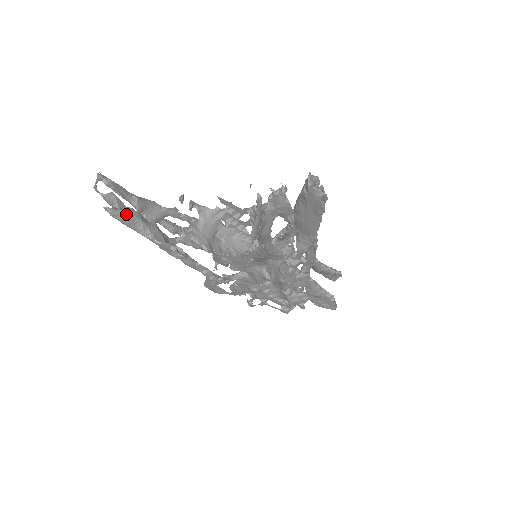
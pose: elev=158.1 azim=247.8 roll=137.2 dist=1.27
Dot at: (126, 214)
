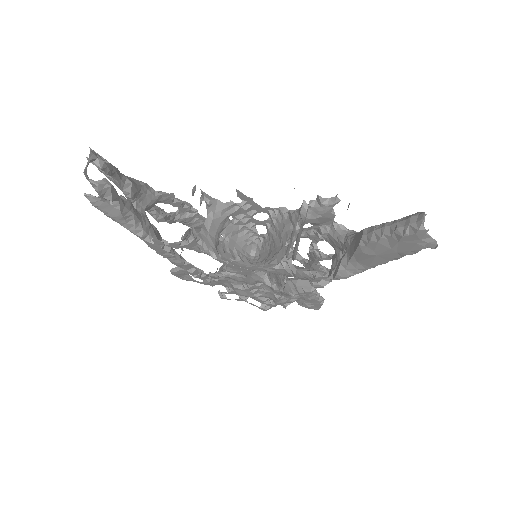
Dot at: (117, 206)
